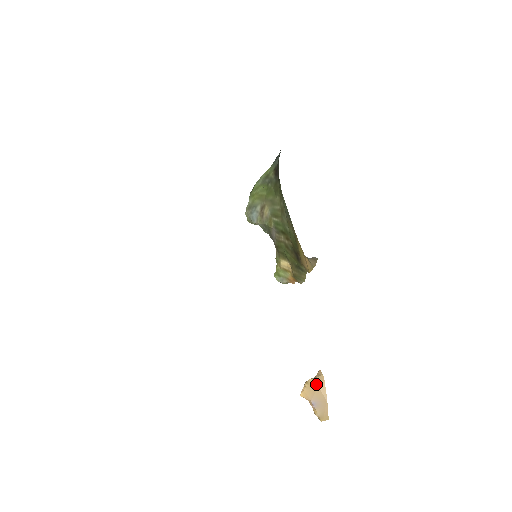
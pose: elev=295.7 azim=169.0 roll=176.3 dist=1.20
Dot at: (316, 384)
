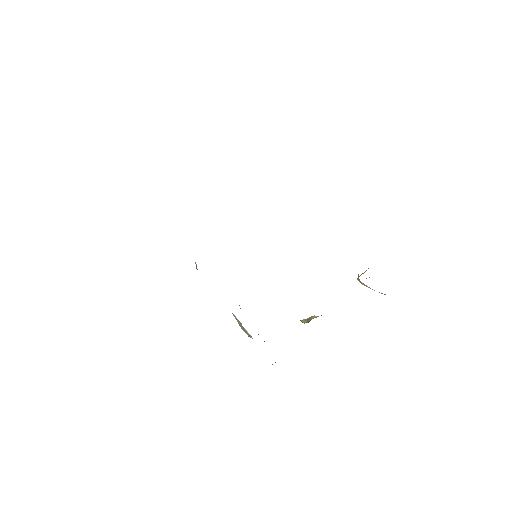
Dot at: occluded
